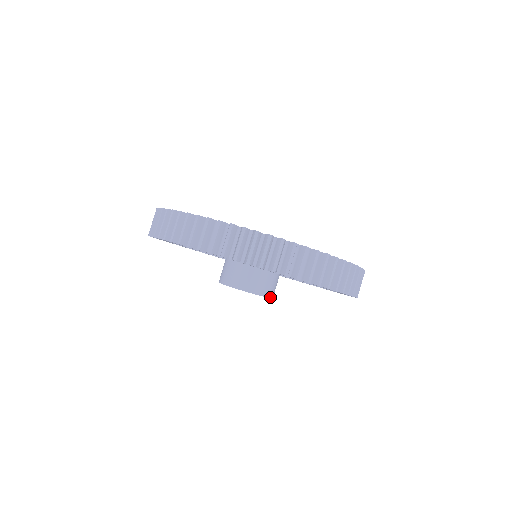
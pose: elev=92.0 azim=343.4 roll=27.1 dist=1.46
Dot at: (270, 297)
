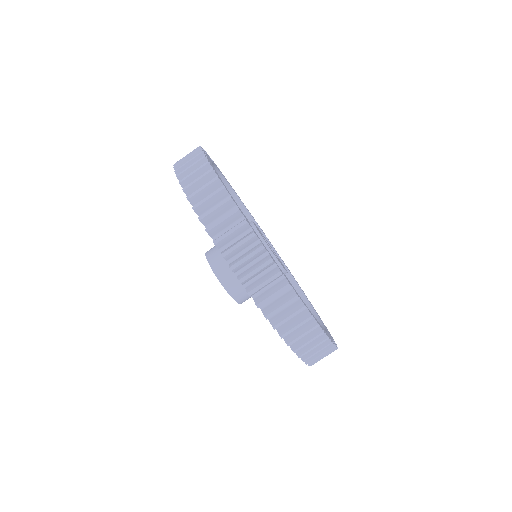
Dot at: (228, 291)
